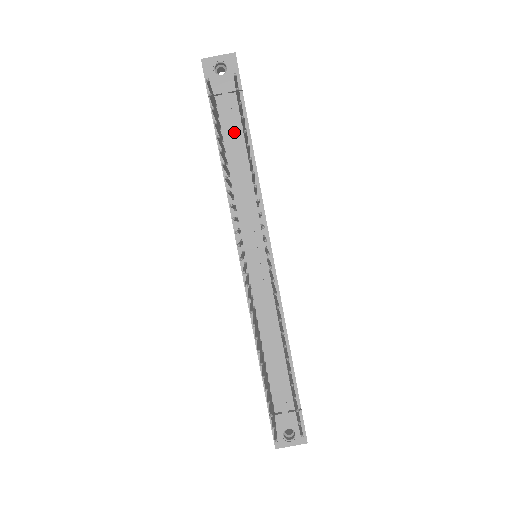
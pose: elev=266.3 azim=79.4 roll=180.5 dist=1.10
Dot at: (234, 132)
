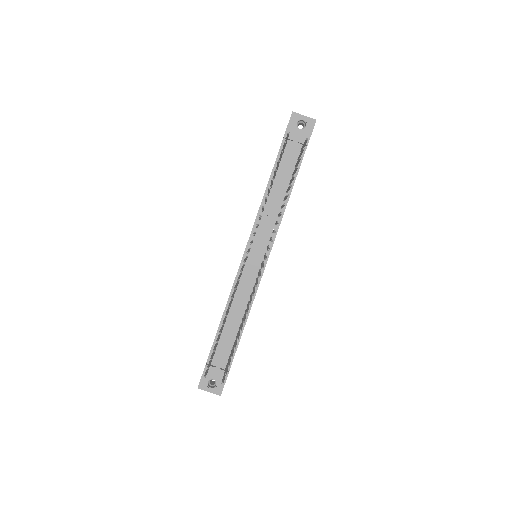
Dot at: (287, 169)
